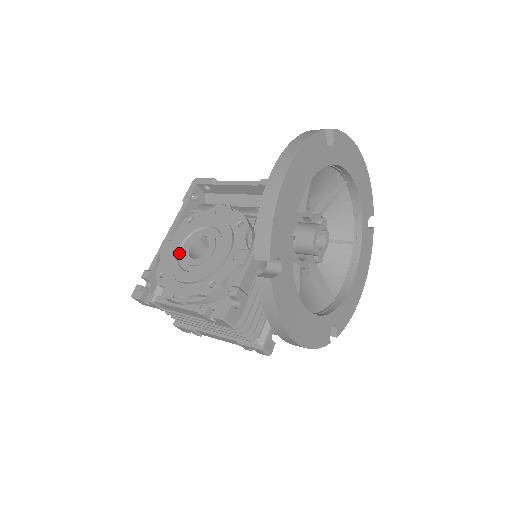
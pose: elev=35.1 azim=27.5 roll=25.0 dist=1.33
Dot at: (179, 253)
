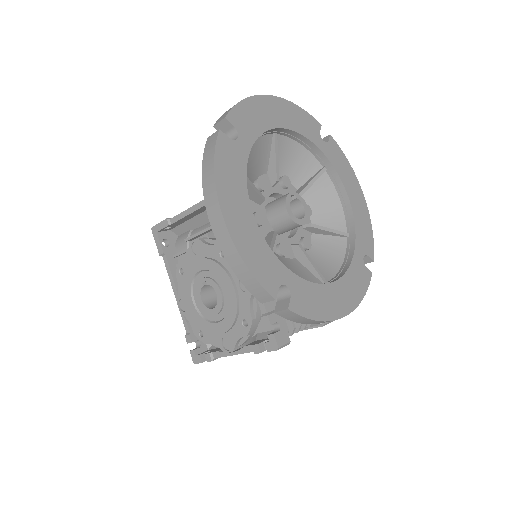
Dot at: (197, 308)
